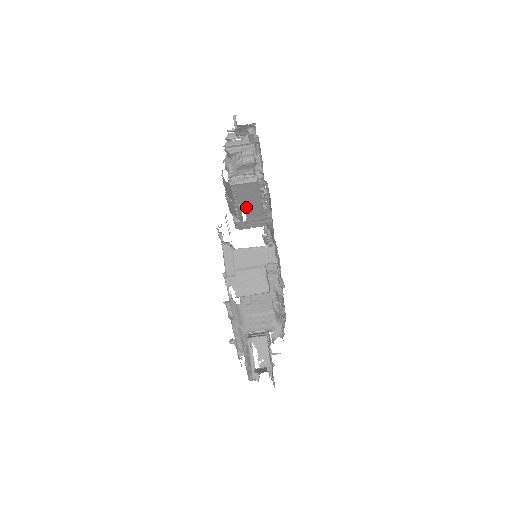
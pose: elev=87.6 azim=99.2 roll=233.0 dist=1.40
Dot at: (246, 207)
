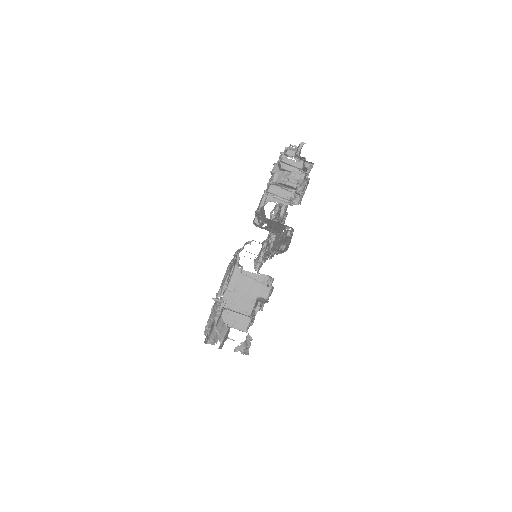
Dot at: (269, 225)
